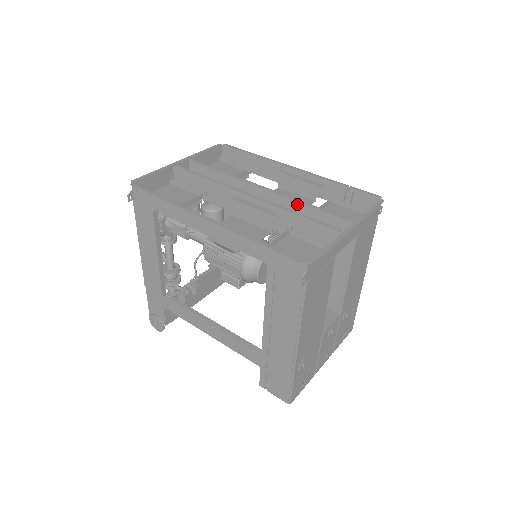
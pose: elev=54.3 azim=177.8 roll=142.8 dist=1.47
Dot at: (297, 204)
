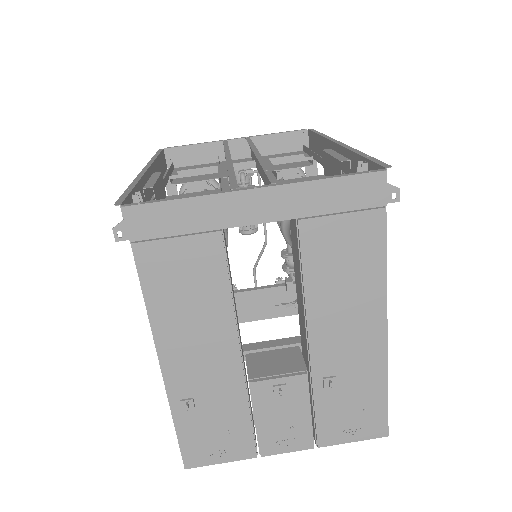
Dot at: occluded
